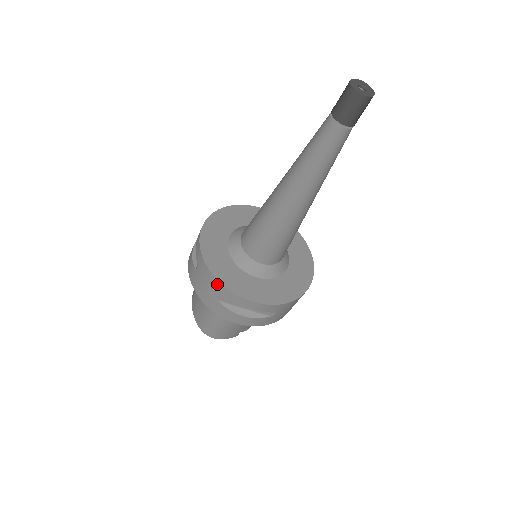
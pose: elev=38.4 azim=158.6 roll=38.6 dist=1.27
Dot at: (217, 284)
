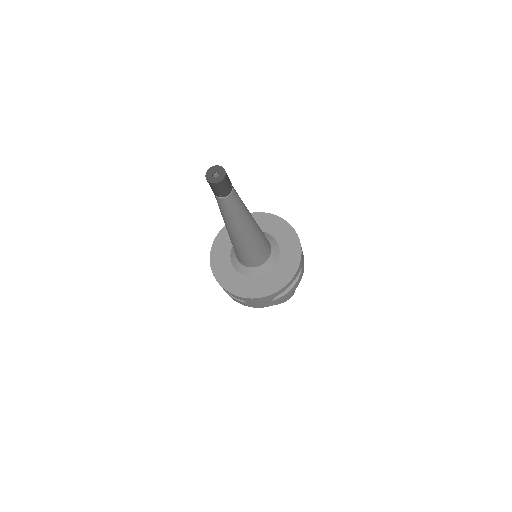
Dot at: (211, 267)
